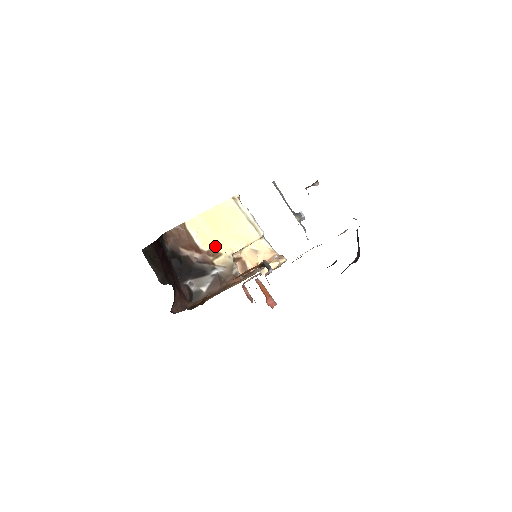
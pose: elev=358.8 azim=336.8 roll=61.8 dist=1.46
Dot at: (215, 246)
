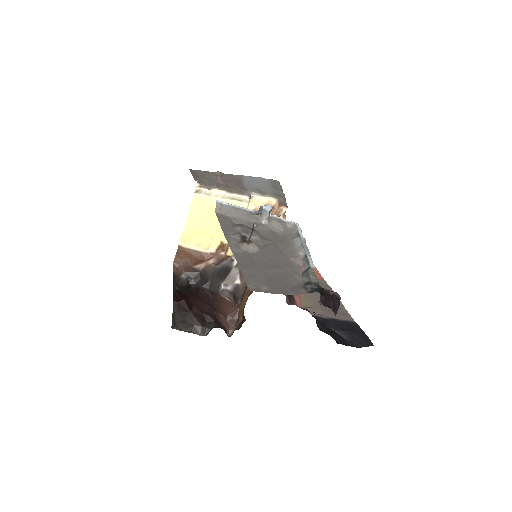
Dot at: (218, 243)
